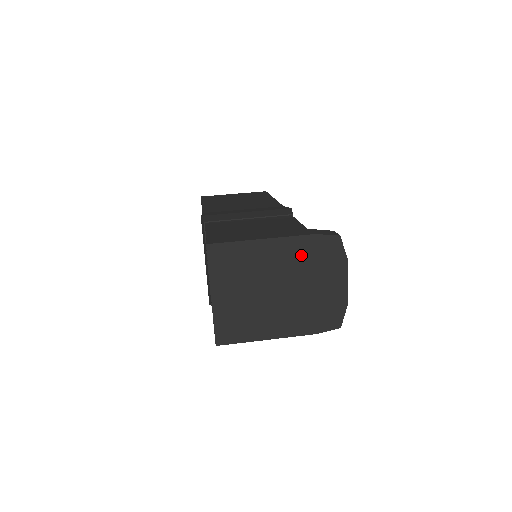
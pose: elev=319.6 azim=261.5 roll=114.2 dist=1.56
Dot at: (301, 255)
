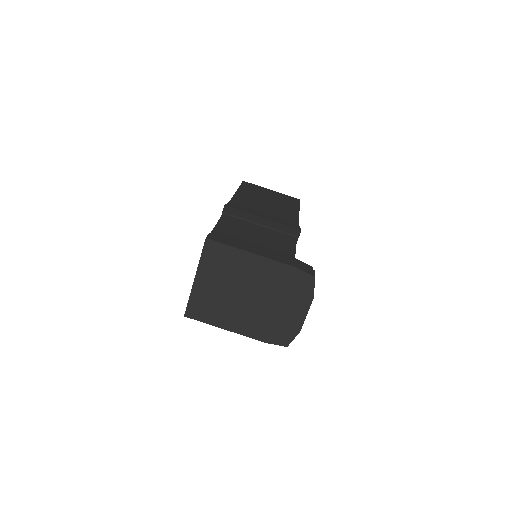
Dot at: (277, 278)
